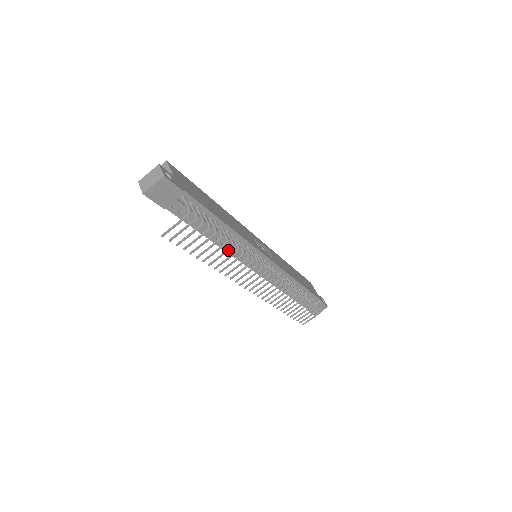
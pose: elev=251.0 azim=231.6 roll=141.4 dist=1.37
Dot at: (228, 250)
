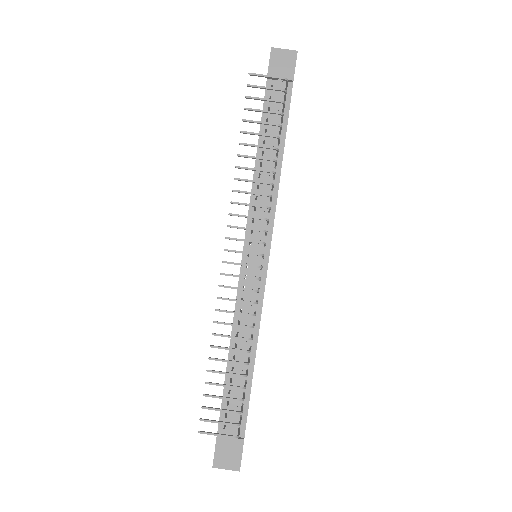
Dot at: (268, 158)
